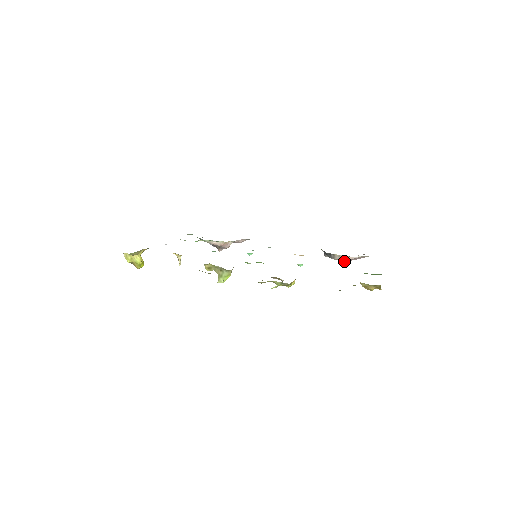
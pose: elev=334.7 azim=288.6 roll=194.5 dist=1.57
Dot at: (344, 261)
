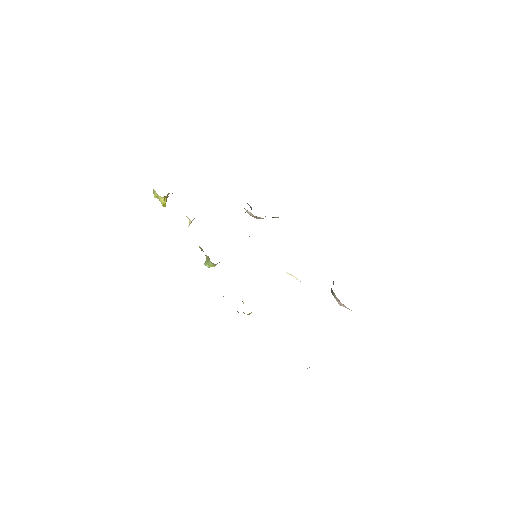
Dot at: (339, 304)
